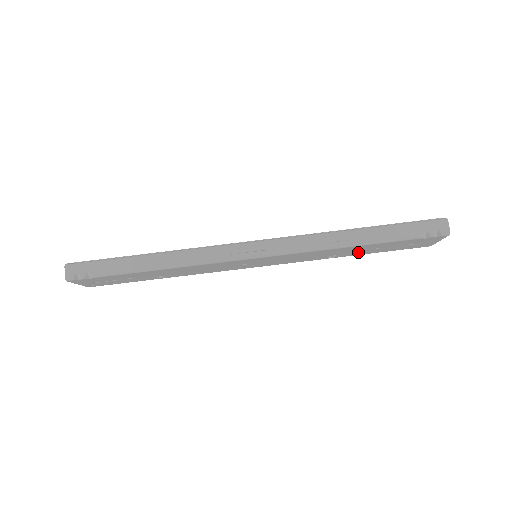
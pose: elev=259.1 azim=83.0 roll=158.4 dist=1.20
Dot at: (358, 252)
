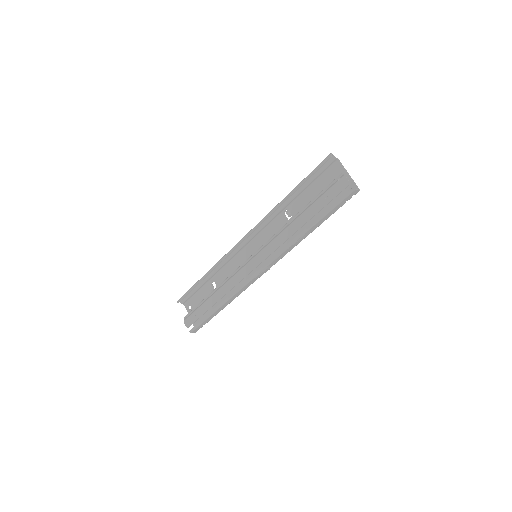
Dot at: (303, 207)
